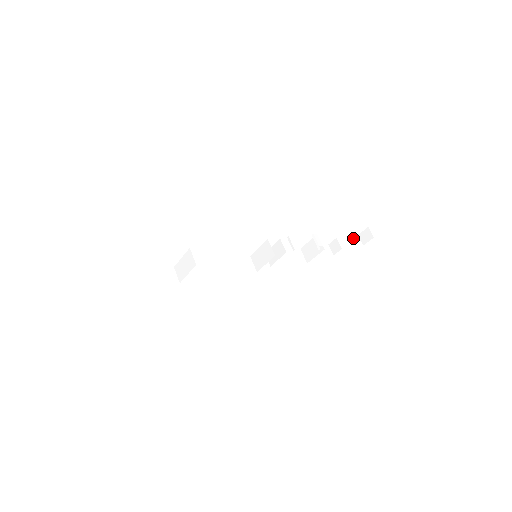
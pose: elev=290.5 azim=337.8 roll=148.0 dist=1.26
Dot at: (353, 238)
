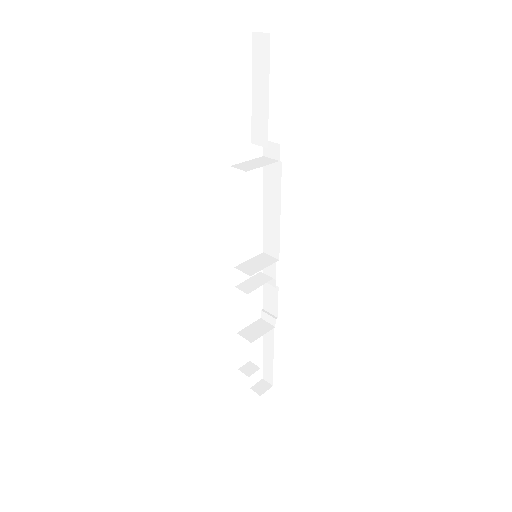
Dot at: occluded
